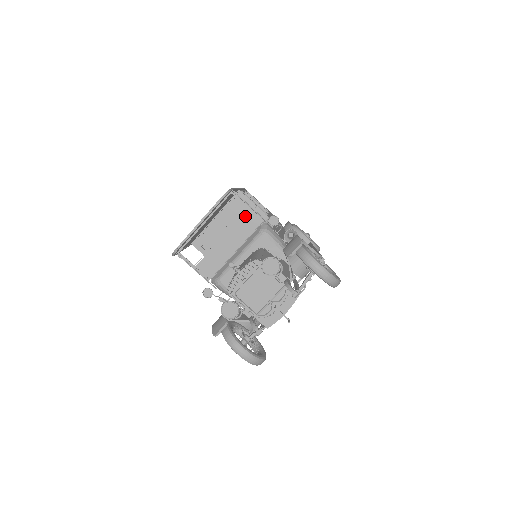
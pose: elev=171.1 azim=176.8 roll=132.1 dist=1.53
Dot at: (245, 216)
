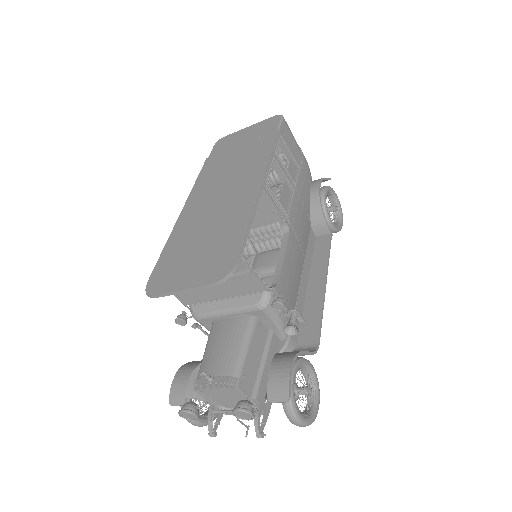
Dot at: (247, 279)
